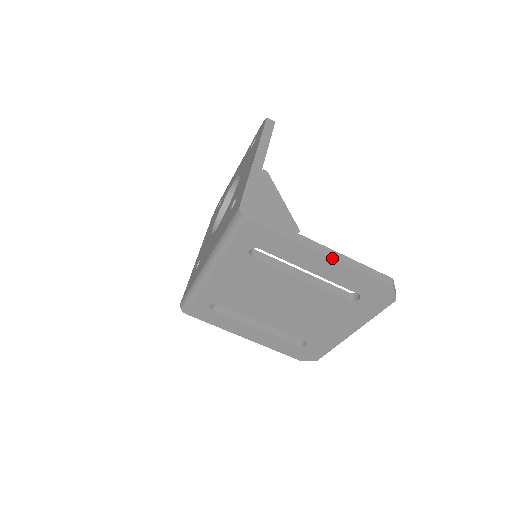
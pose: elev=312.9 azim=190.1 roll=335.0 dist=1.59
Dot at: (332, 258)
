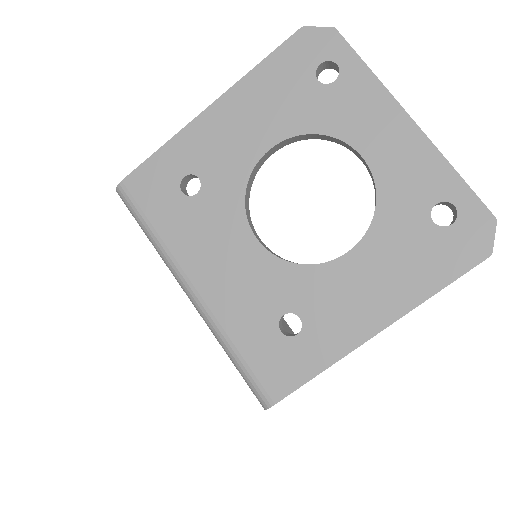
Dot at: occluded
